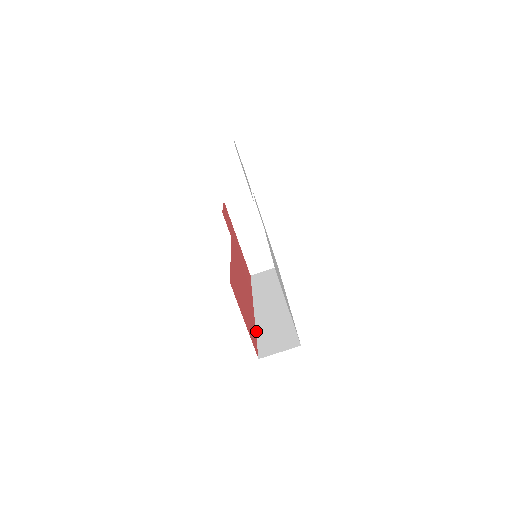
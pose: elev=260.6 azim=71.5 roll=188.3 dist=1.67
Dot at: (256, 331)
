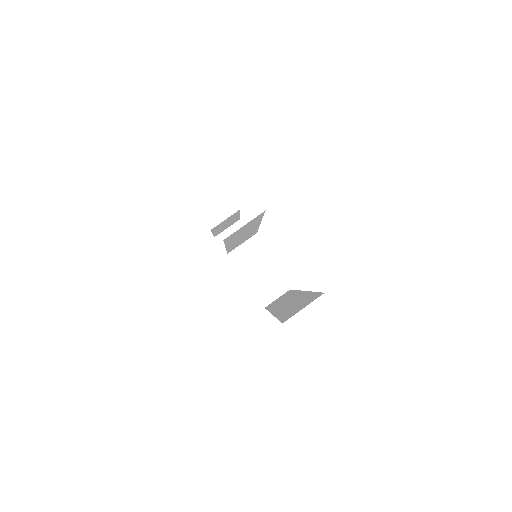
Dot at: (276, 317)
